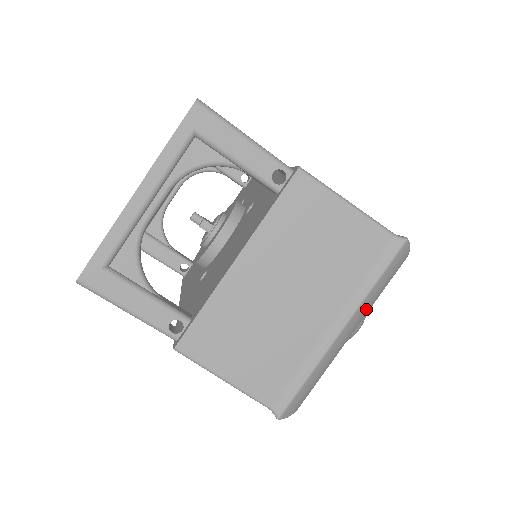
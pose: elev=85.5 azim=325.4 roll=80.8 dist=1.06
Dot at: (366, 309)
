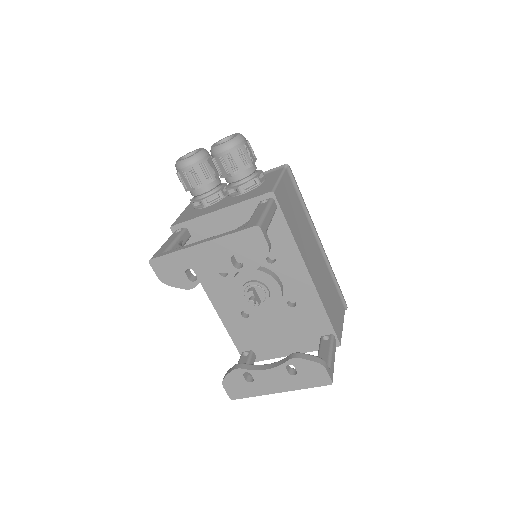
Dot at: occluded
